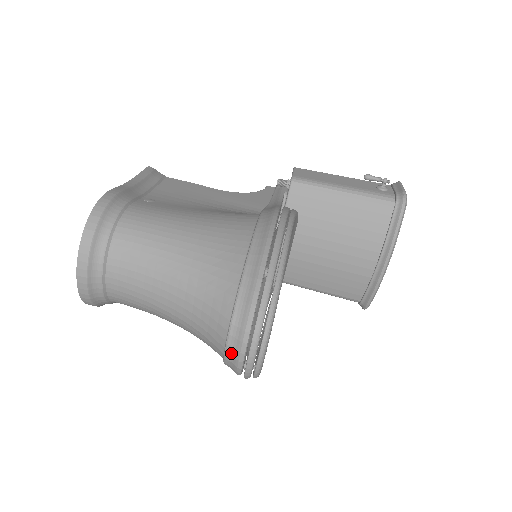
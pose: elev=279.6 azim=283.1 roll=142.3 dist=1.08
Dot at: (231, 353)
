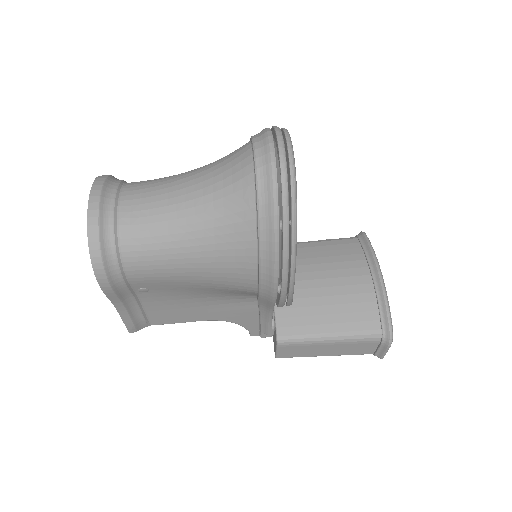
Dot at: (261, 154)
